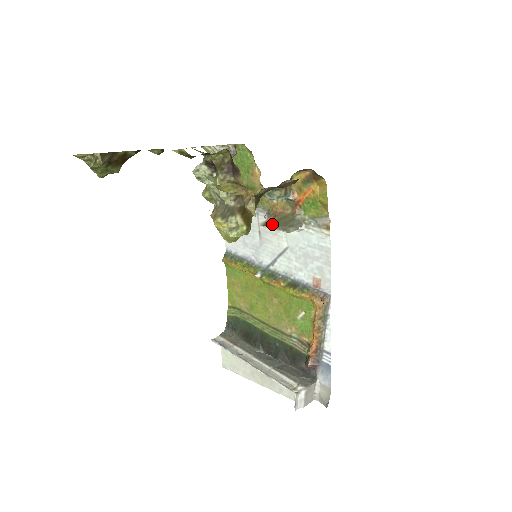
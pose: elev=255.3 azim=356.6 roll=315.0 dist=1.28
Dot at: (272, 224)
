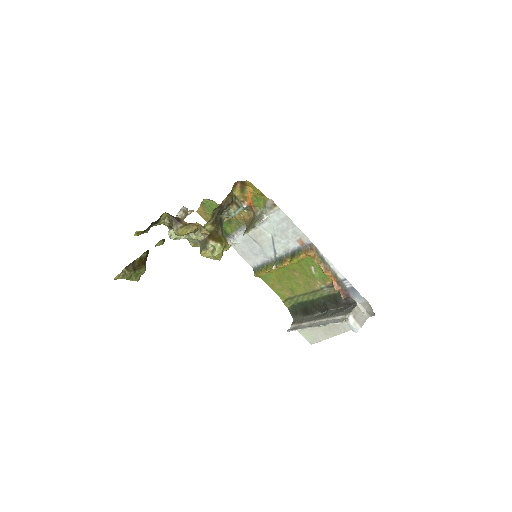
Dot at: (246, 230)
